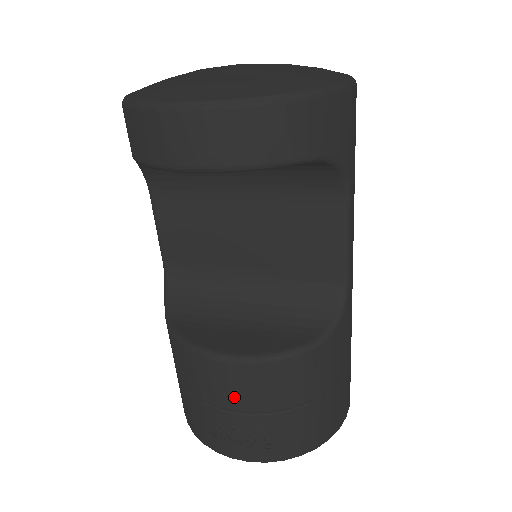
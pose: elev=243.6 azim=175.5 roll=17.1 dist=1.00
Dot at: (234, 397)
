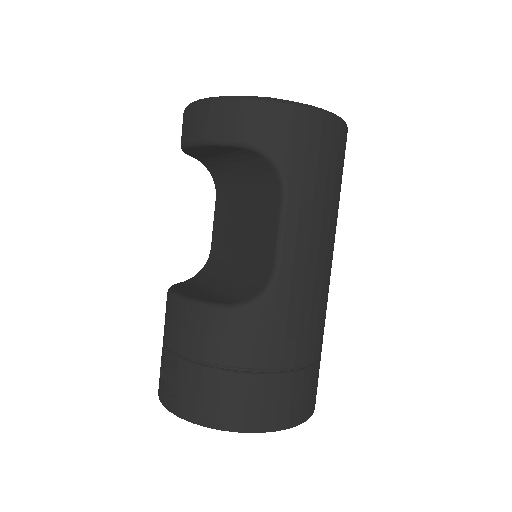
Dot at: (168, 332)
